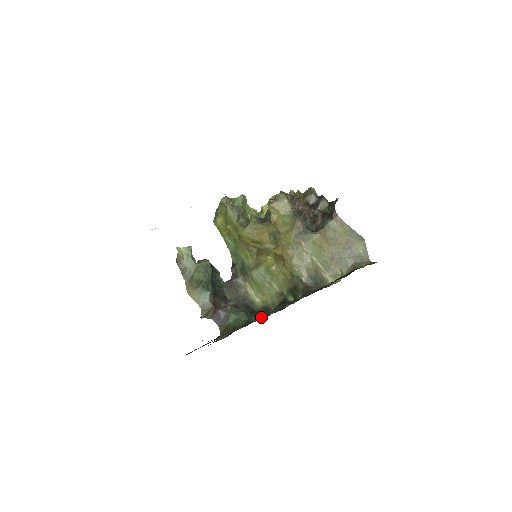
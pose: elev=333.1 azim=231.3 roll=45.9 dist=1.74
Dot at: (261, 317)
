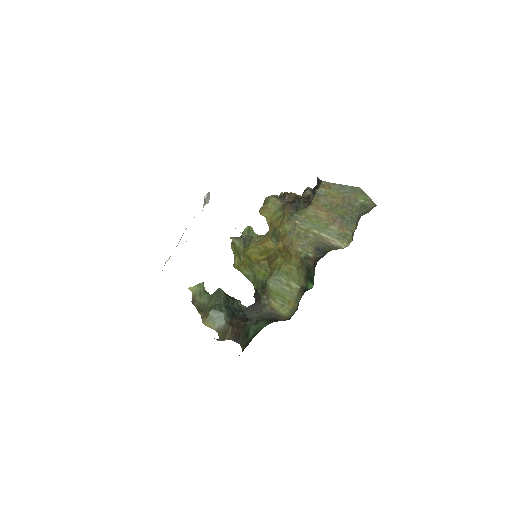
Dot at: occluded
